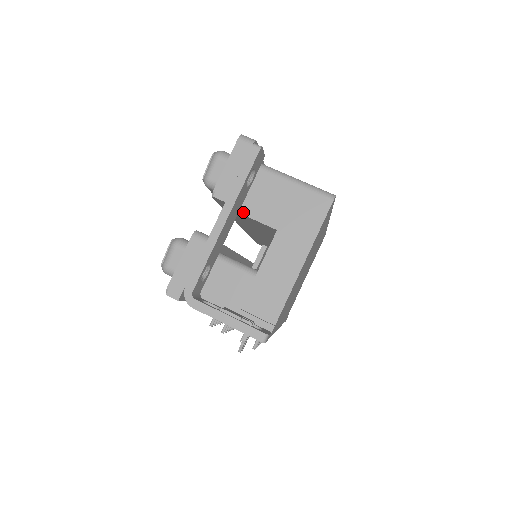
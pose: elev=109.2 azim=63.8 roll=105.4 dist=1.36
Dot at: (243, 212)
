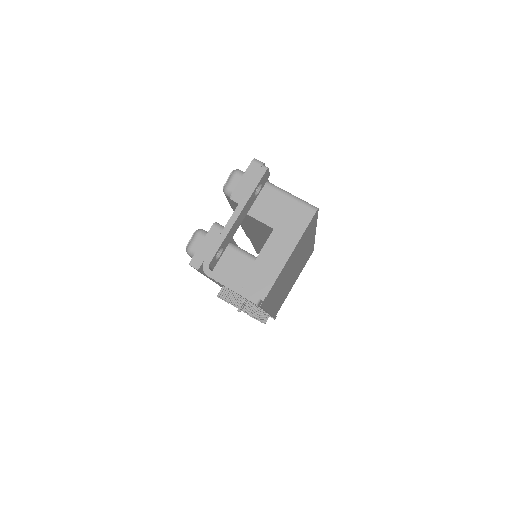
Dot at: (250, 214)
